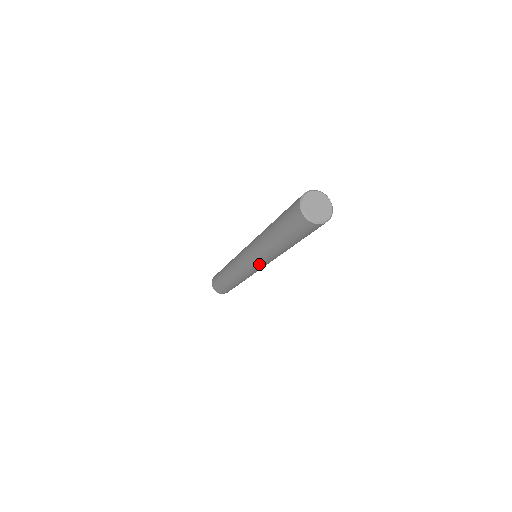
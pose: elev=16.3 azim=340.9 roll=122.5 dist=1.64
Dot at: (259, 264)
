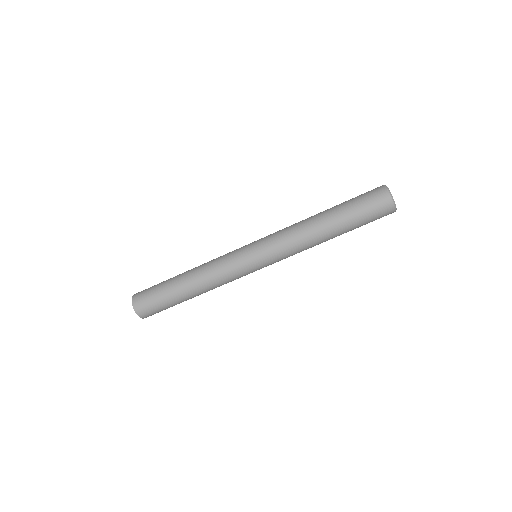
Dot at: (268, 247)
